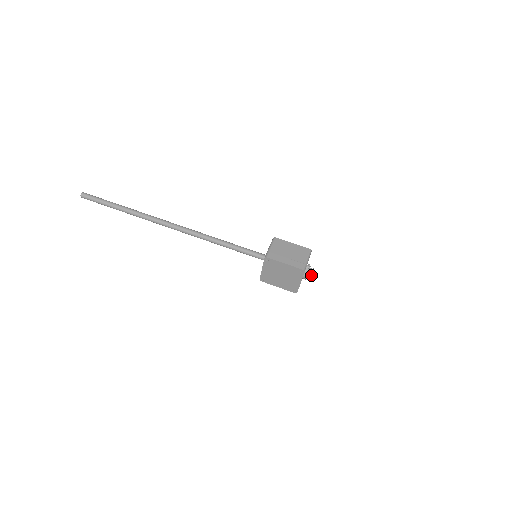
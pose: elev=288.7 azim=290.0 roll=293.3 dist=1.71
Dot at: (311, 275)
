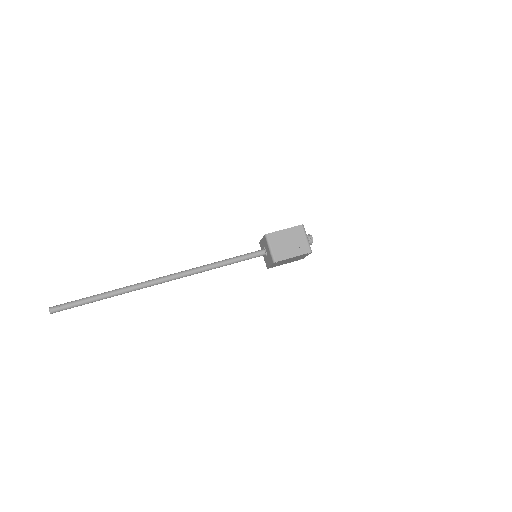
Dot at: (311, 243)
